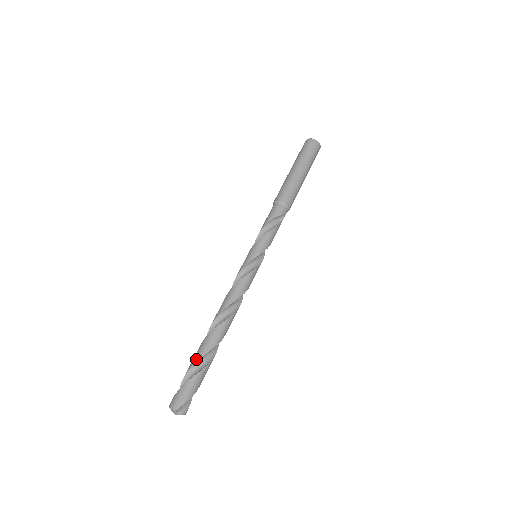
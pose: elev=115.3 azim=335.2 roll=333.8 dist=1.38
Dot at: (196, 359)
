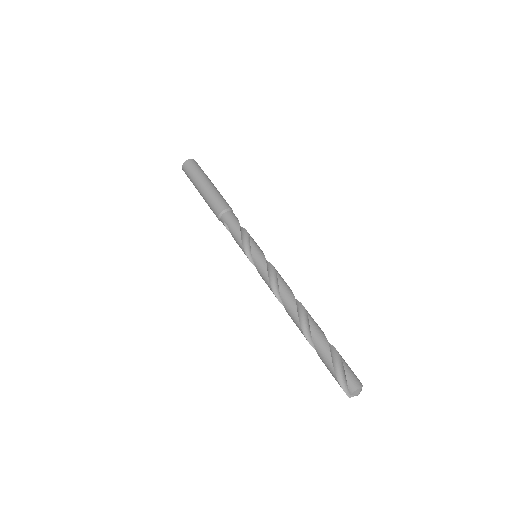
Dot at: (327, 344)
